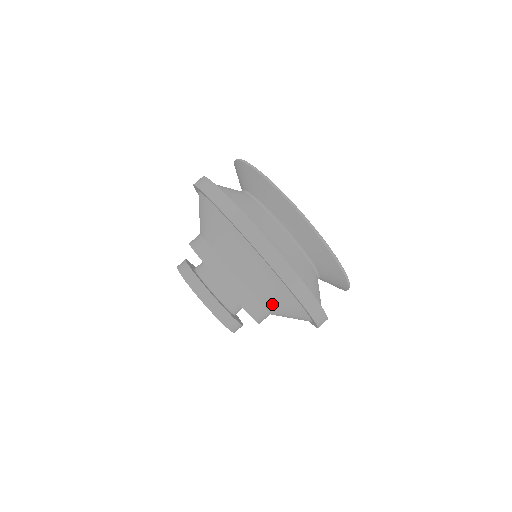
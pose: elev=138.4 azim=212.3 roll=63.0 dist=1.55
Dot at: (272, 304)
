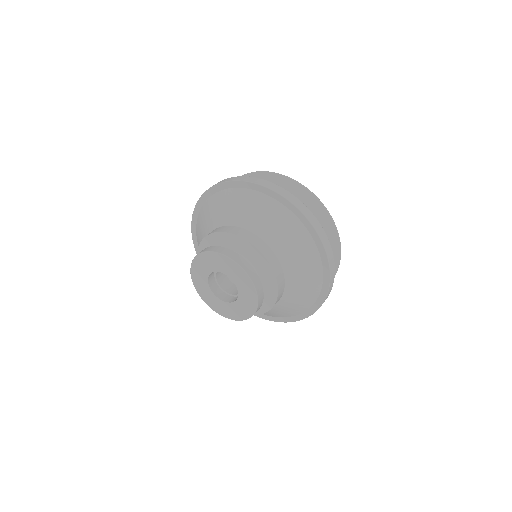
Dot at: (295, 290)
